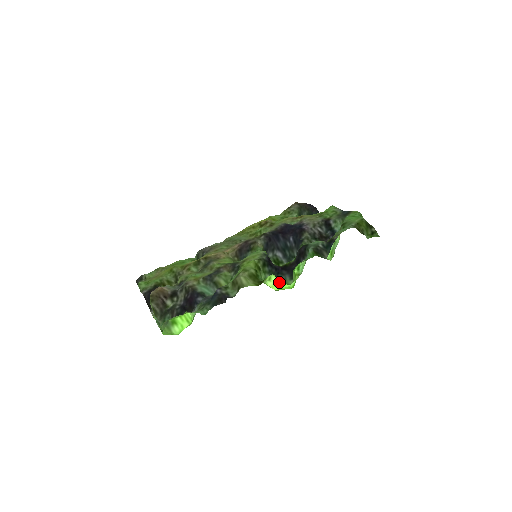
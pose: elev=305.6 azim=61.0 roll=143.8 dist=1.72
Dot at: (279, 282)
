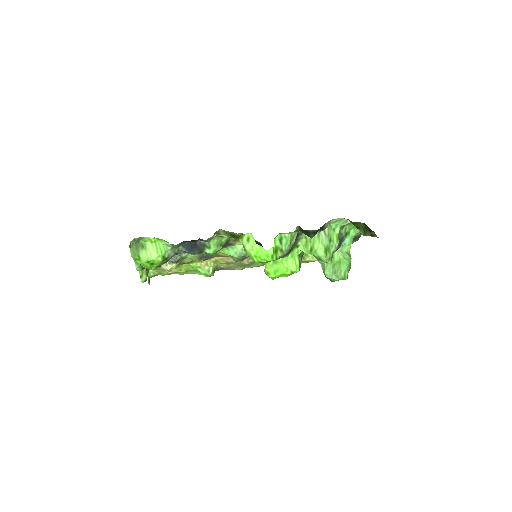
Dot at: occluded
